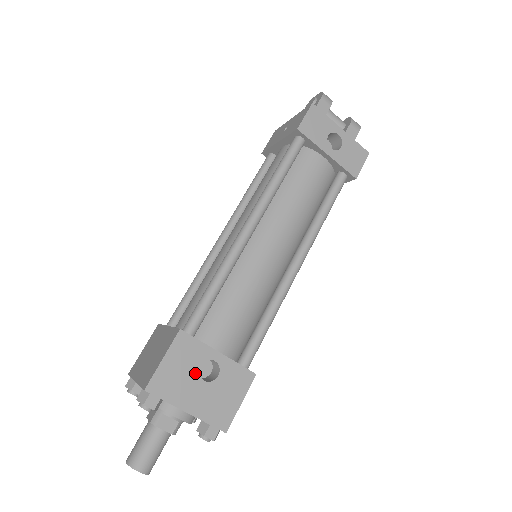
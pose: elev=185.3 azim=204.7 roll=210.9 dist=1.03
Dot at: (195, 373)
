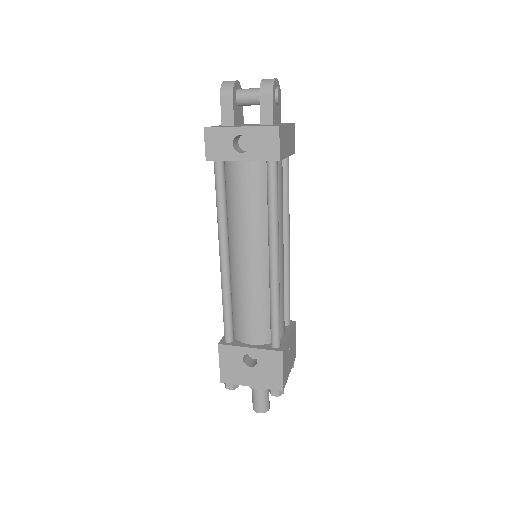
Dot at: (242, 364)
